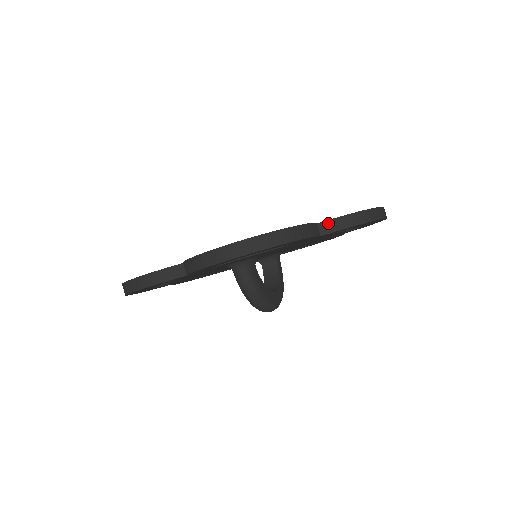
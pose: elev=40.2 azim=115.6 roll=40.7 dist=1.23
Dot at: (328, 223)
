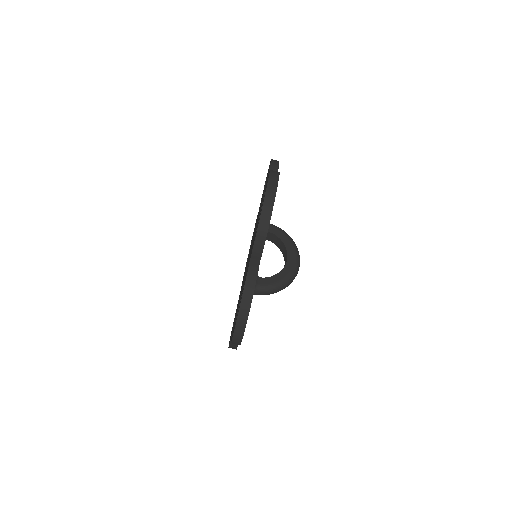
Dot at: (254, 253)
